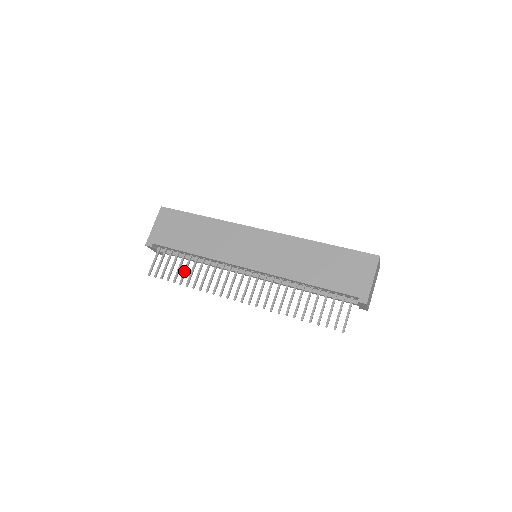
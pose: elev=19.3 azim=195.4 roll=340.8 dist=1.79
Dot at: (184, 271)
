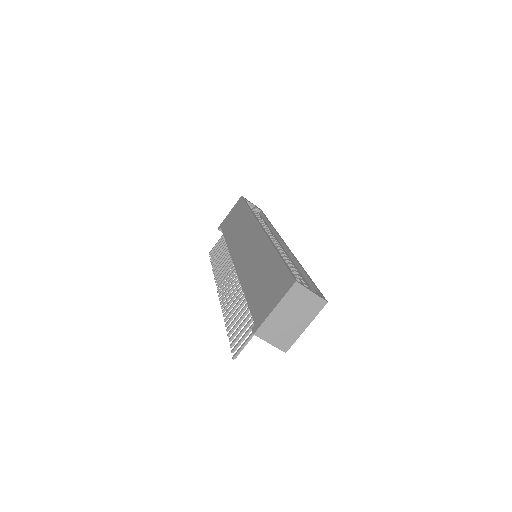
Dot at: (219, 256)
